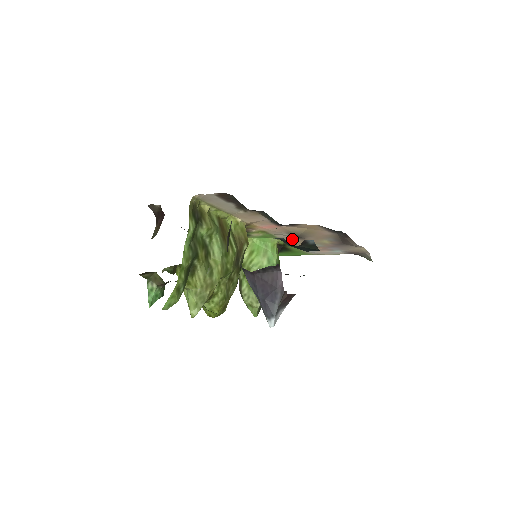
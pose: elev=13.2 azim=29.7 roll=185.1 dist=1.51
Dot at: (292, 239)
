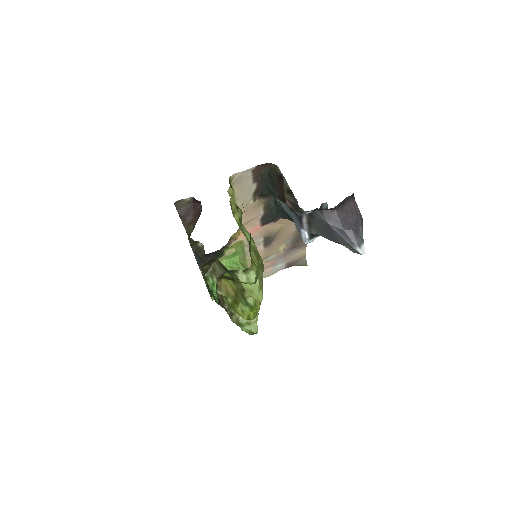
Dot at: occluded
